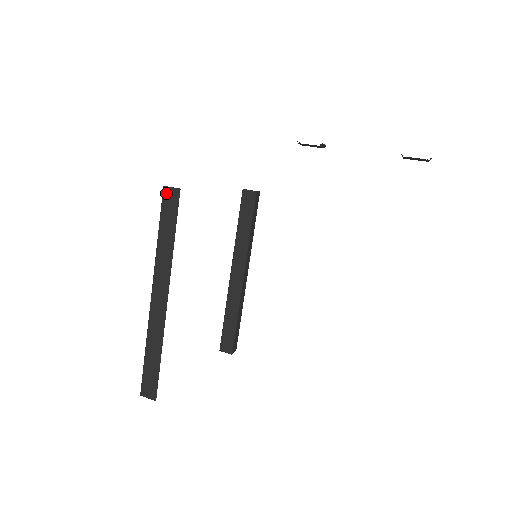
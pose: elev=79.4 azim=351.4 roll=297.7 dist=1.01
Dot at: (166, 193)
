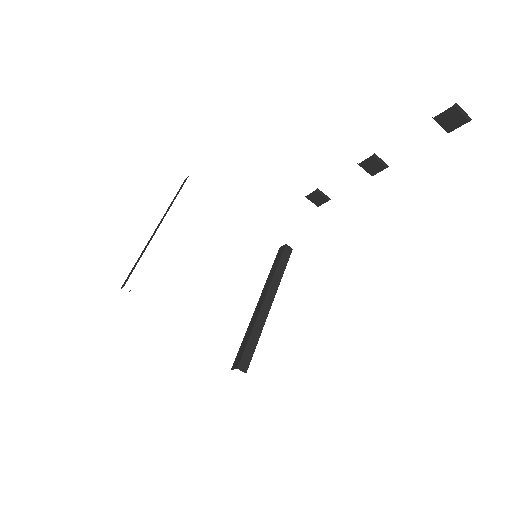
Dot at: (184, 181)
